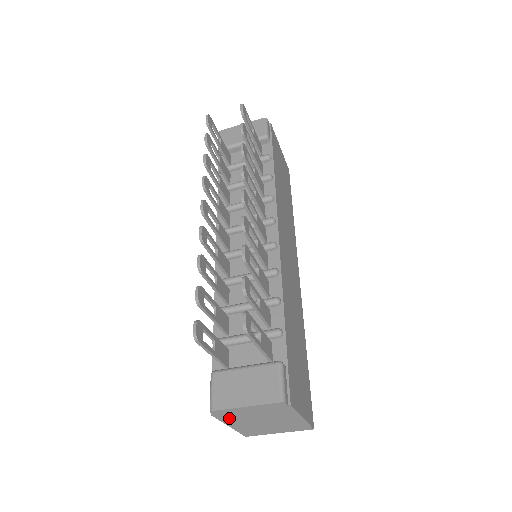
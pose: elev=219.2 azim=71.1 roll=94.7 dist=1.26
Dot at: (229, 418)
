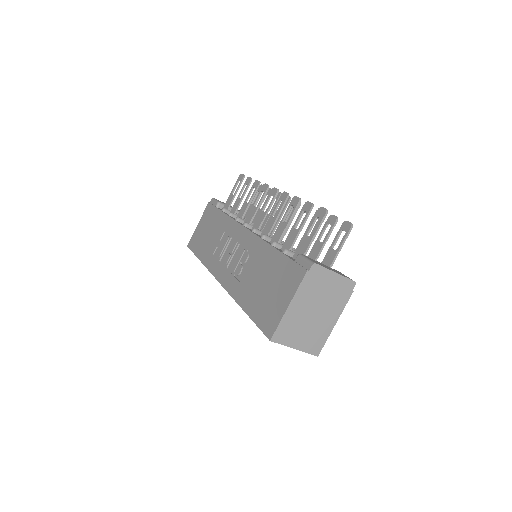
Dot at: (307, 287)
